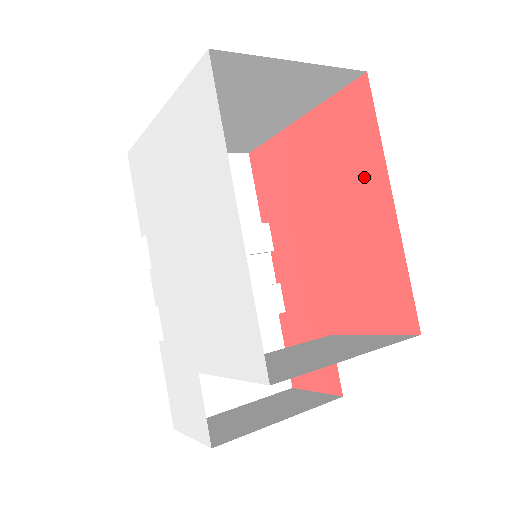
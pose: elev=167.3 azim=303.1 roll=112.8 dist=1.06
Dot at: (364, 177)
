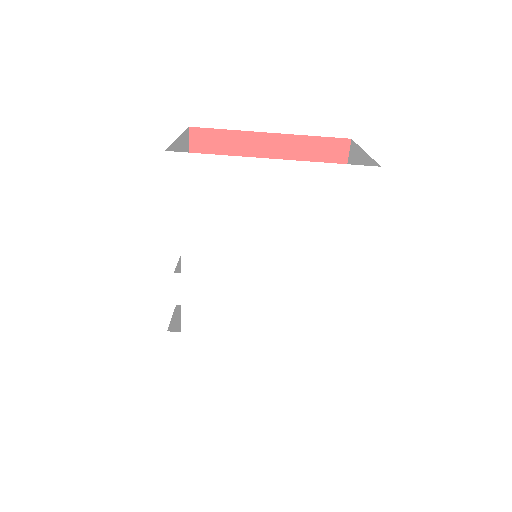
Dot at: occluded
